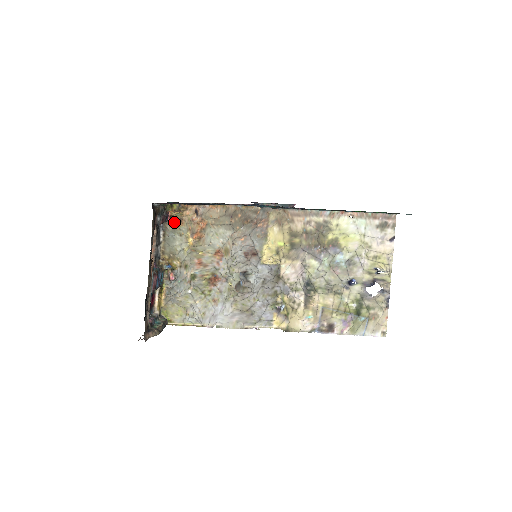
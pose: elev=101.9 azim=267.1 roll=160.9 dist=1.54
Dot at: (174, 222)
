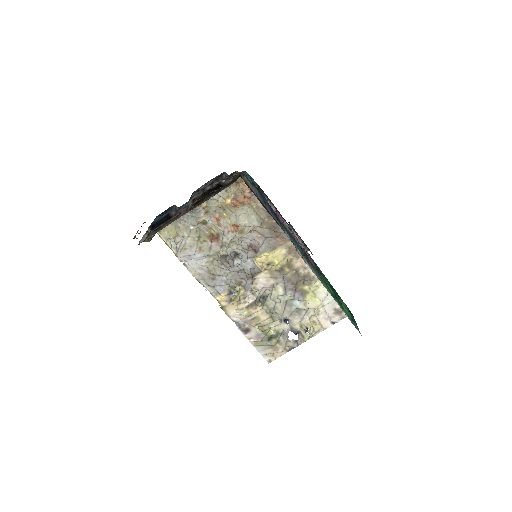
Dot at: occluded
